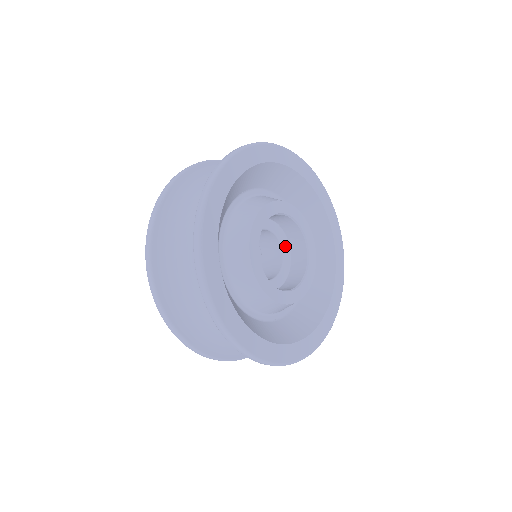
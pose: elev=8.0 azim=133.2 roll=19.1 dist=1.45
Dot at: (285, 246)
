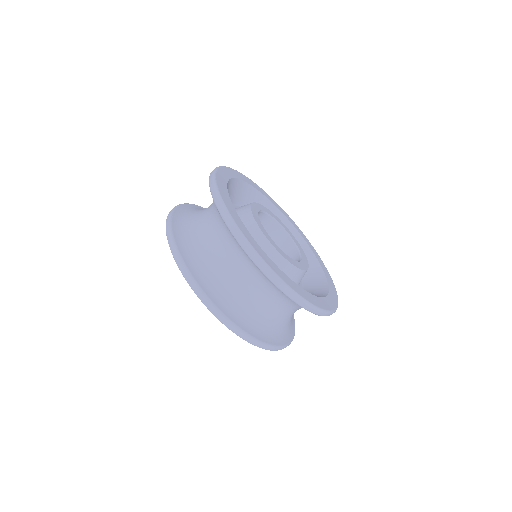
Dot at: occluded
